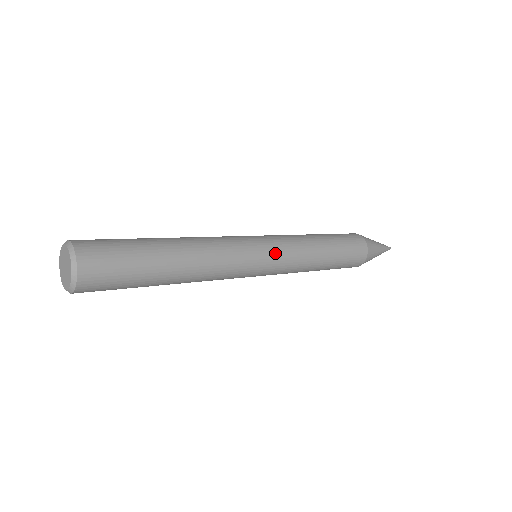
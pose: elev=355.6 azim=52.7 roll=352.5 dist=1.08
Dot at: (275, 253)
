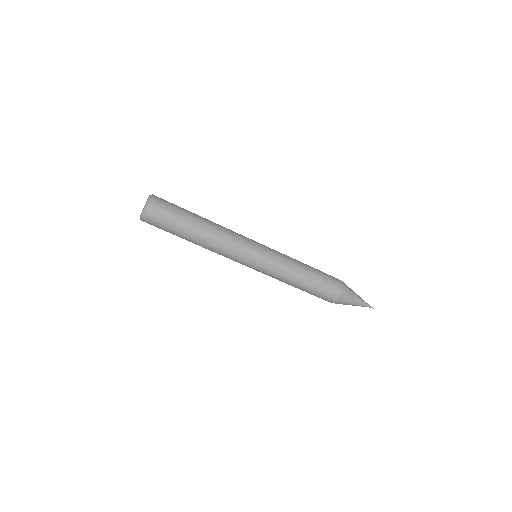
Dot at: (267, 247)
